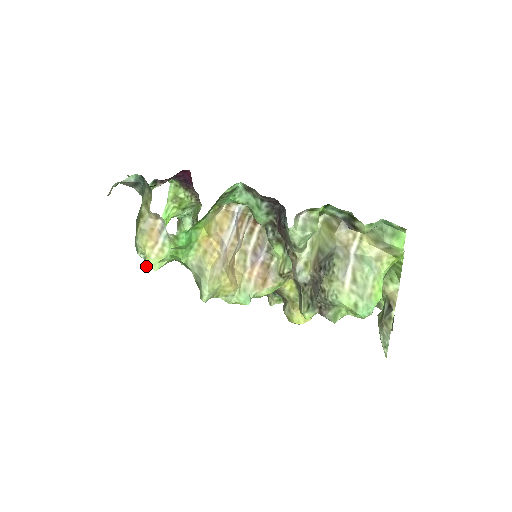
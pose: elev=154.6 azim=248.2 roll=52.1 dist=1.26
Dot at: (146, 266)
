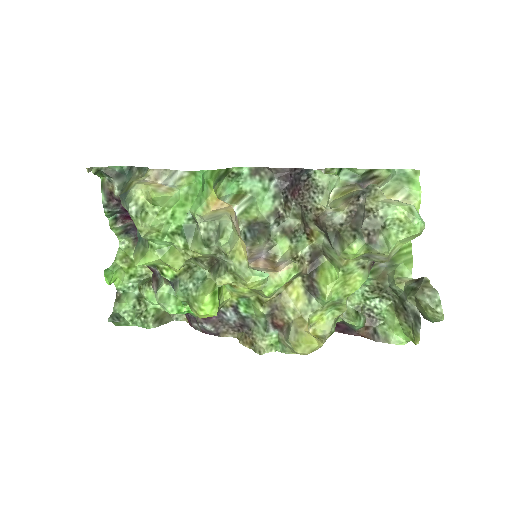
Dot at: (151, 197)
